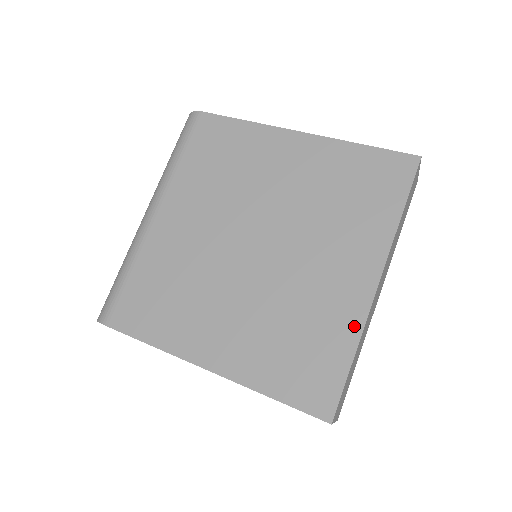
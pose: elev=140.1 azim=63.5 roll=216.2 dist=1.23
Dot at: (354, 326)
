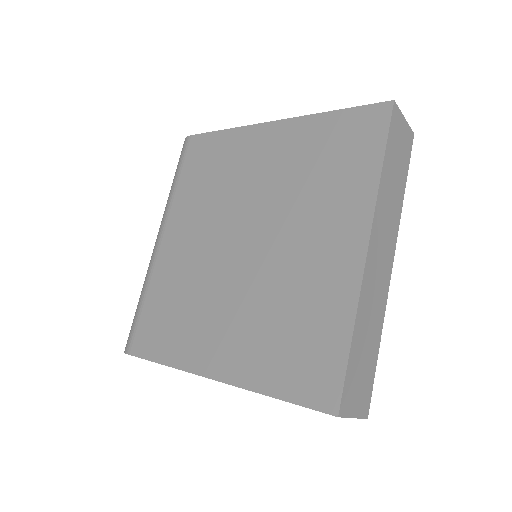
Dot at: (348, 300)
